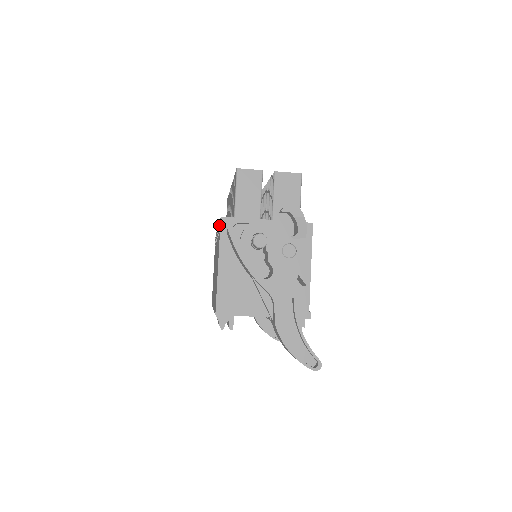
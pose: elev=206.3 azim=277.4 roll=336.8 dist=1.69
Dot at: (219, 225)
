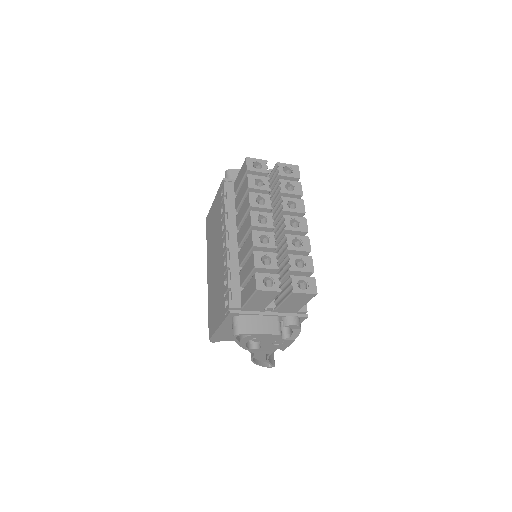
Dot at: (227, 289)
